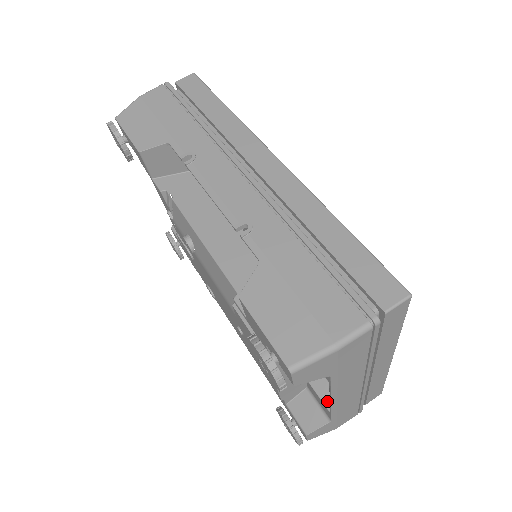
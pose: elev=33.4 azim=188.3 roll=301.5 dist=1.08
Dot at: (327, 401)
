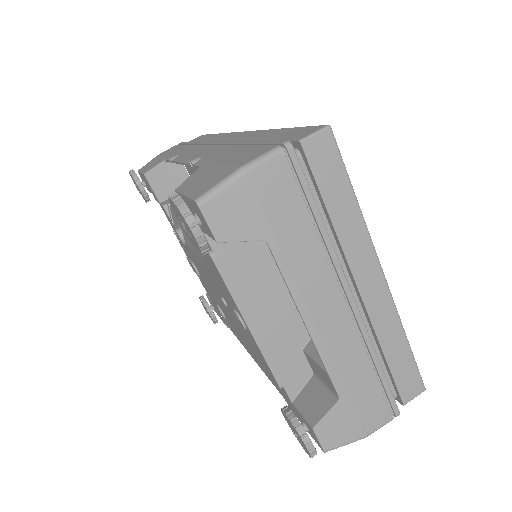
Dot at: occluded
